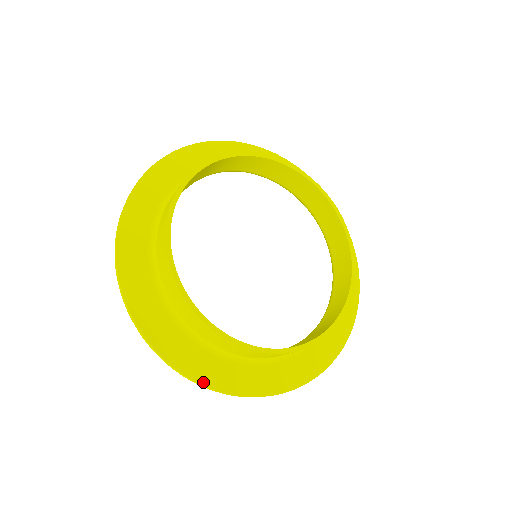
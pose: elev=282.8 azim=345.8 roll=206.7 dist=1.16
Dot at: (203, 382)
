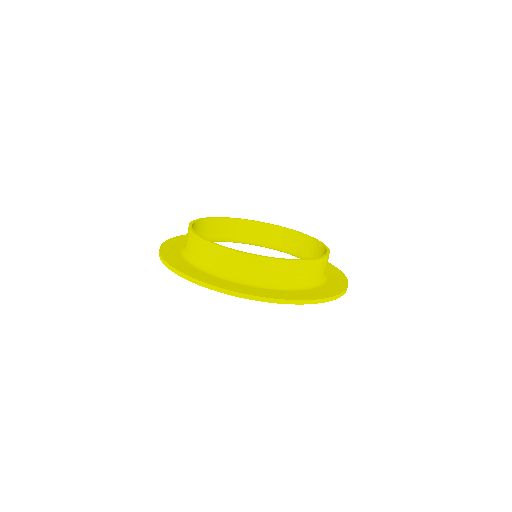
Dot at: (296, 299)
